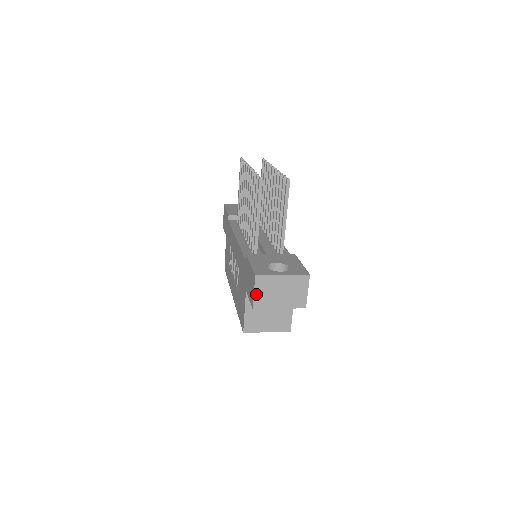
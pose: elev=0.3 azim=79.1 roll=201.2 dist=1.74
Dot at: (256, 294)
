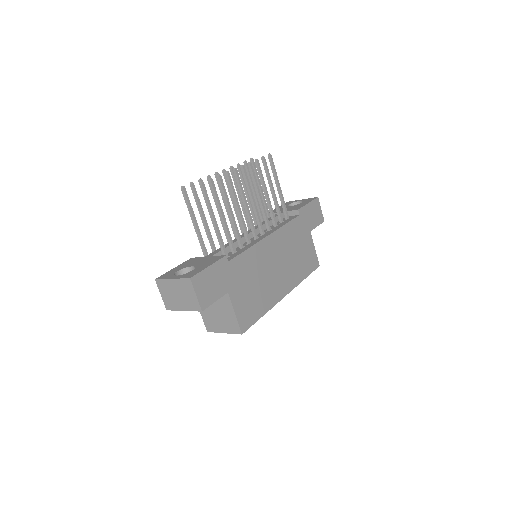
Dot at: (163, 296)
